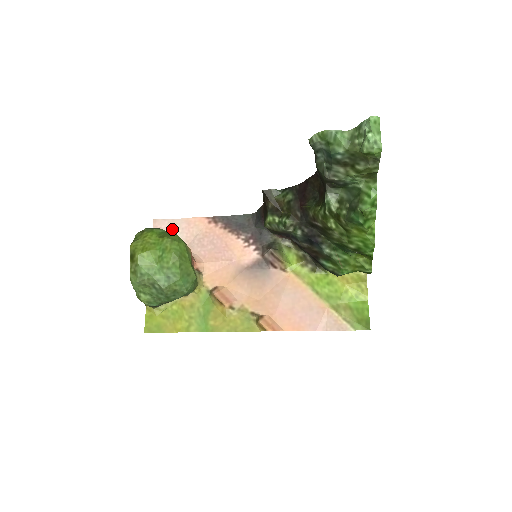
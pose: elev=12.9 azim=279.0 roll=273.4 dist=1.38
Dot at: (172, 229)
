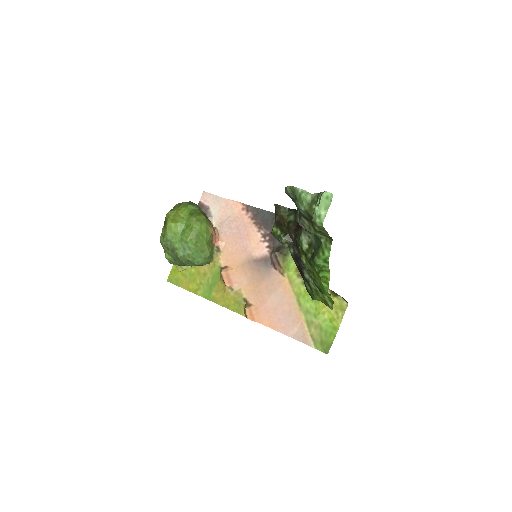
Dot at: (213, 204)
